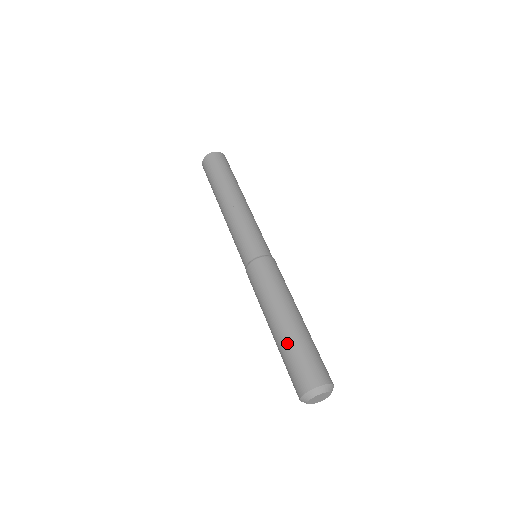
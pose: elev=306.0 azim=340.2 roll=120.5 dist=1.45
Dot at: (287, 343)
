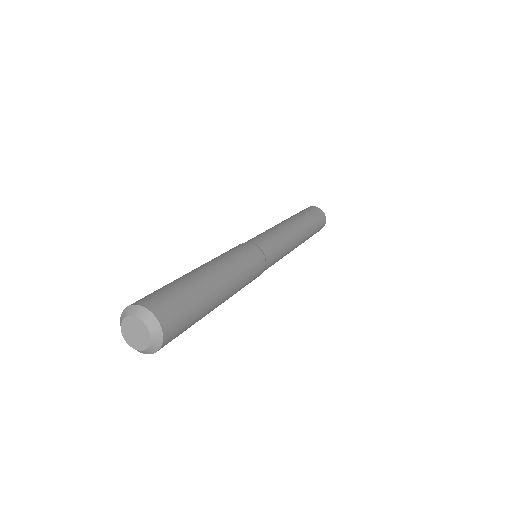
Dot at: occluded
